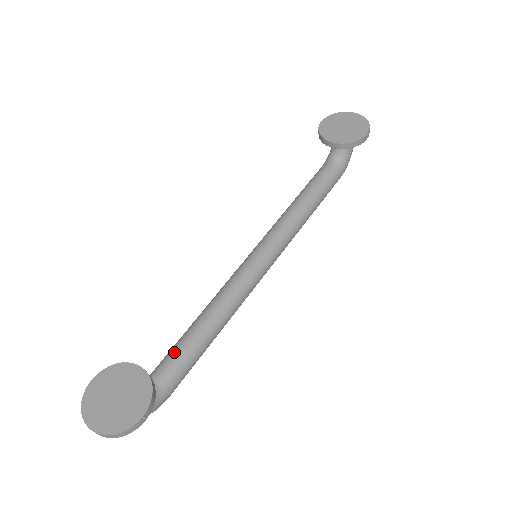
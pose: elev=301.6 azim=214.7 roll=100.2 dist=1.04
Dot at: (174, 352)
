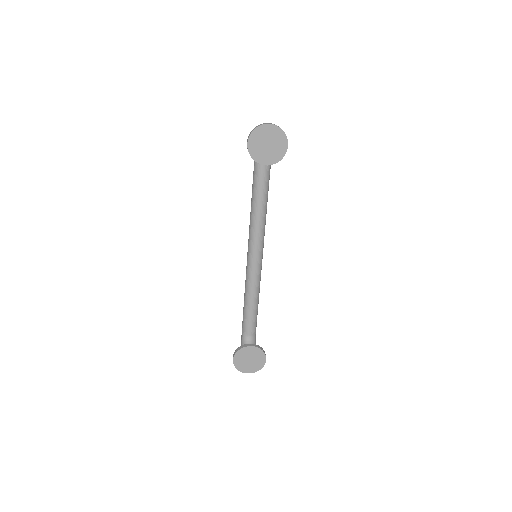
Dot at: (249, 321)
